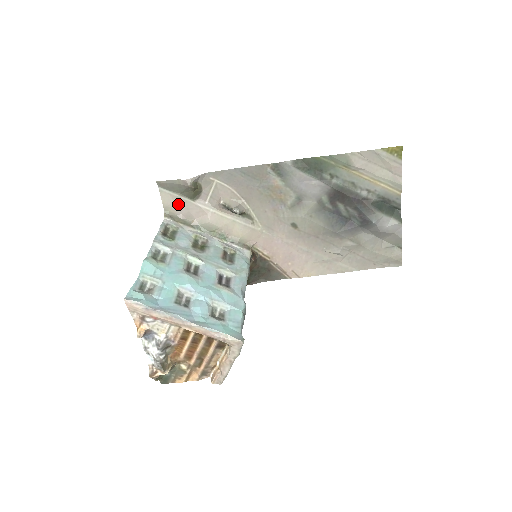
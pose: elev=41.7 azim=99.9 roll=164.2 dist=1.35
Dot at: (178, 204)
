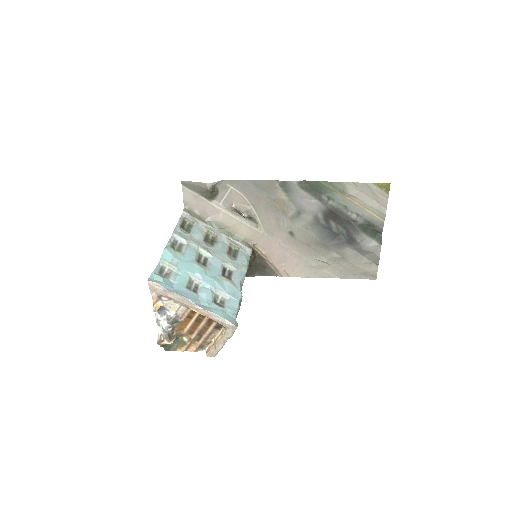
Dot at: (196, 202)
